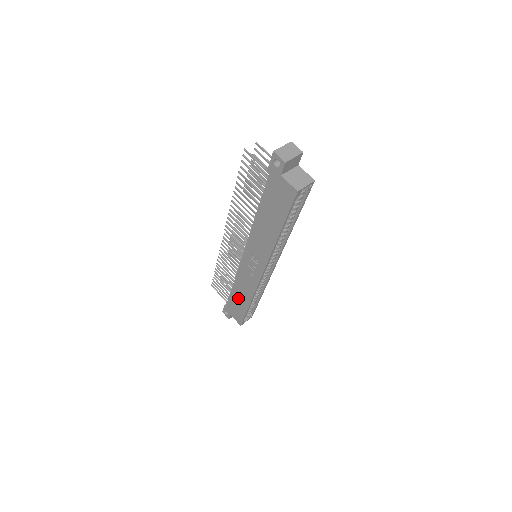
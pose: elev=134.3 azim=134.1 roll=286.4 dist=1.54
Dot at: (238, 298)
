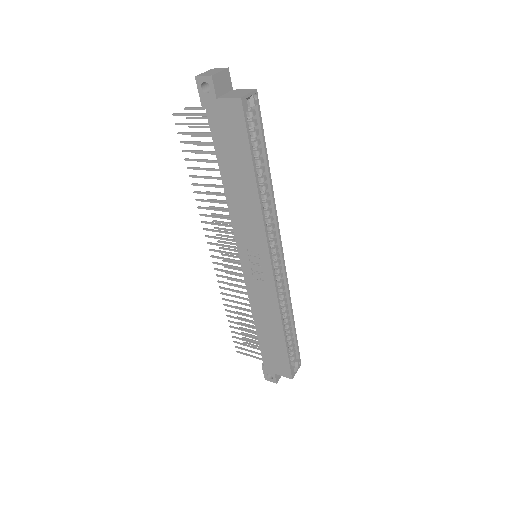
Dot at: (268, 336)
